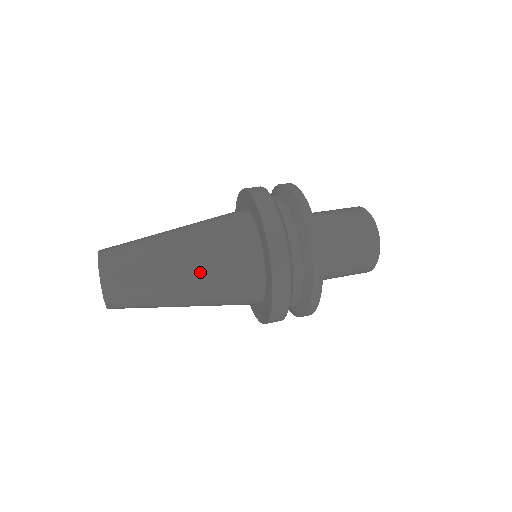
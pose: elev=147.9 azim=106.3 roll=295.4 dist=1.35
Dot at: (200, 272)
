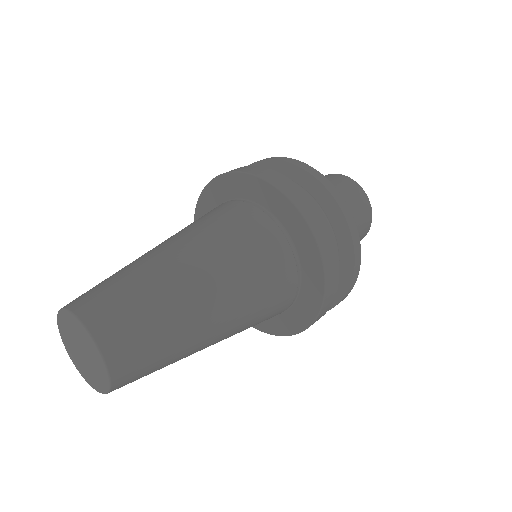
Dot at: (236, 303)
